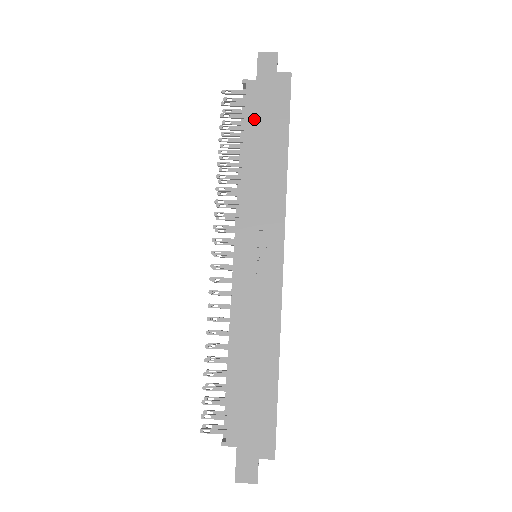
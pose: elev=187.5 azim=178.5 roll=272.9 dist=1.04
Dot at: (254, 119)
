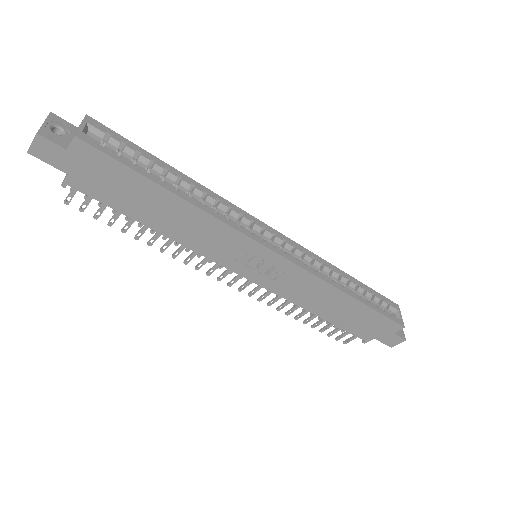
Dot at: (118, 202)
